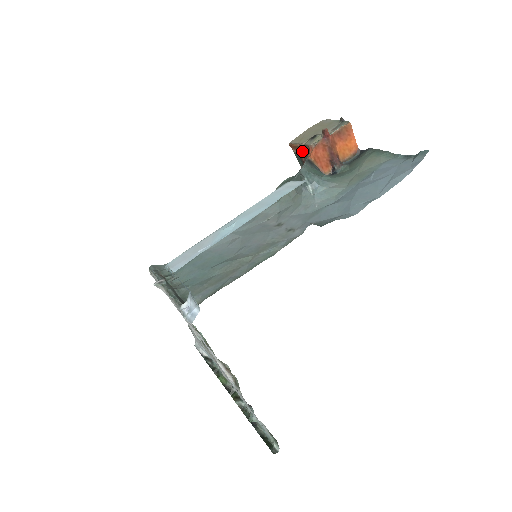
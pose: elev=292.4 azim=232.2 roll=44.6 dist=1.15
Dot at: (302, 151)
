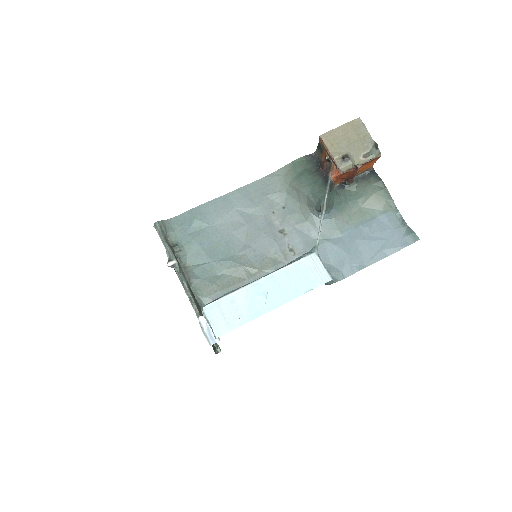
Dot at: (328, 158)
